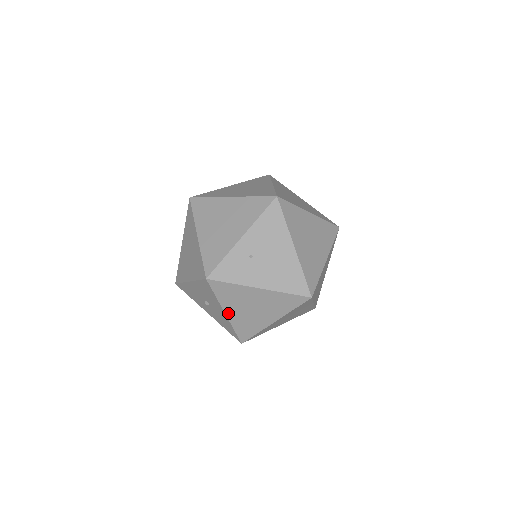
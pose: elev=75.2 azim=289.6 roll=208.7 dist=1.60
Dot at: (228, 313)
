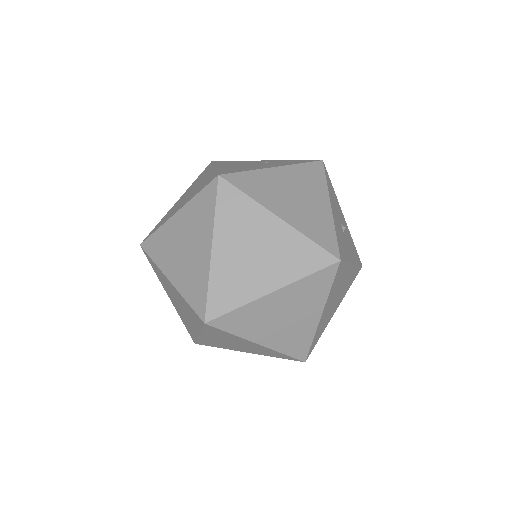
Dot at: occluded
